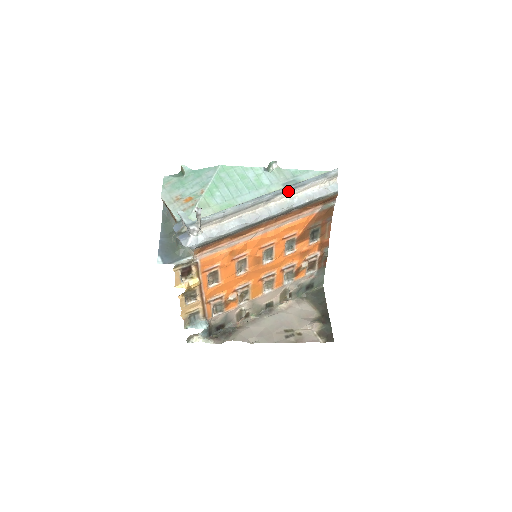
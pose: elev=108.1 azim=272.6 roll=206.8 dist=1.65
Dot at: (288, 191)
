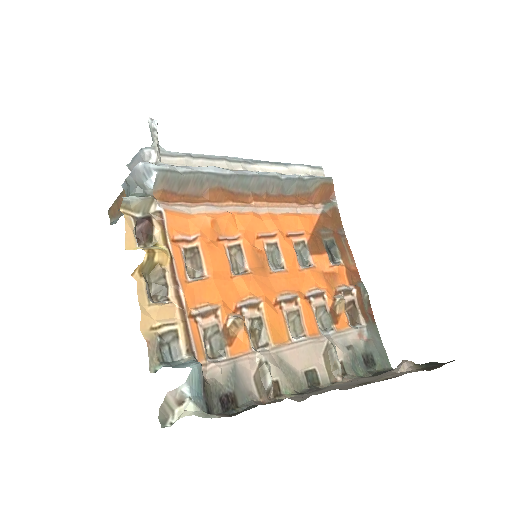
Dot at: (269, 163)
